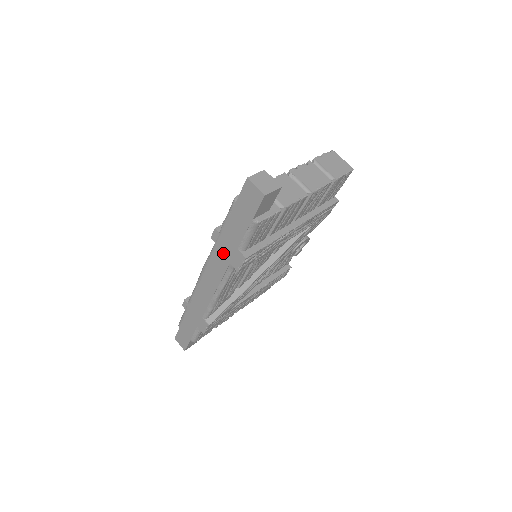
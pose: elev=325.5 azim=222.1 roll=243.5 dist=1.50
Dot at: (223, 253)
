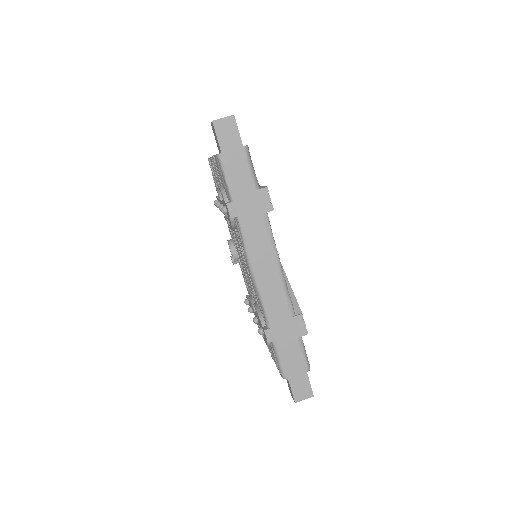
Dot at: (250, 214)
